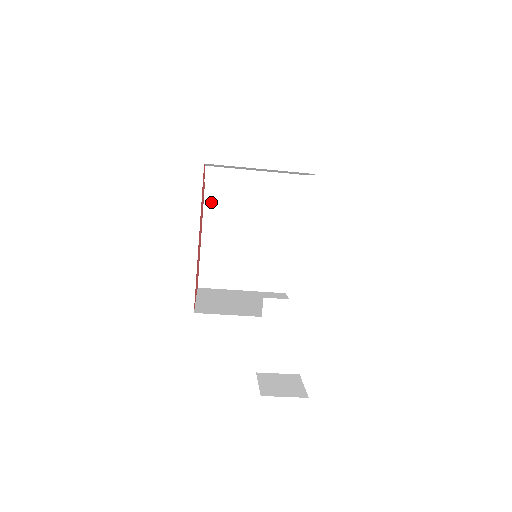
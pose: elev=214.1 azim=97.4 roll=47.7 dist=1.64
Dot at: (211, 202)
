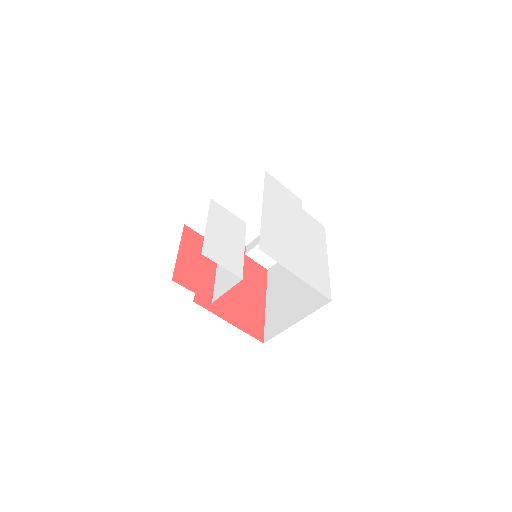
Dot at: (271, 278)
